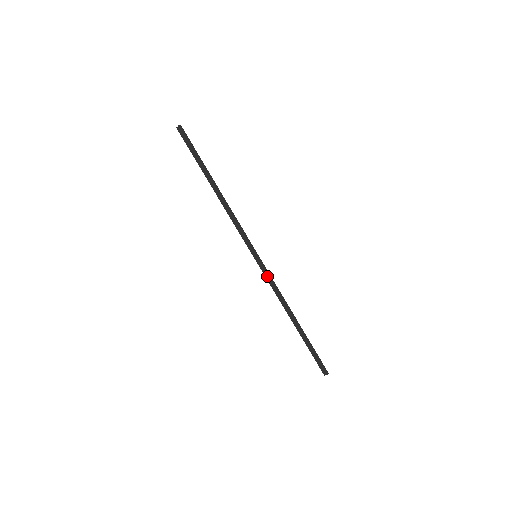
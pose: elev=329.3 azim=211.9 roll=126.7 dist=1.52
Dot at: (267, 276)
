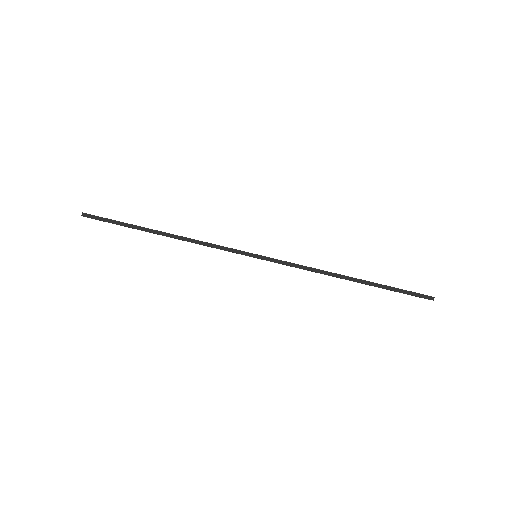
Dot at: (284, 263)
